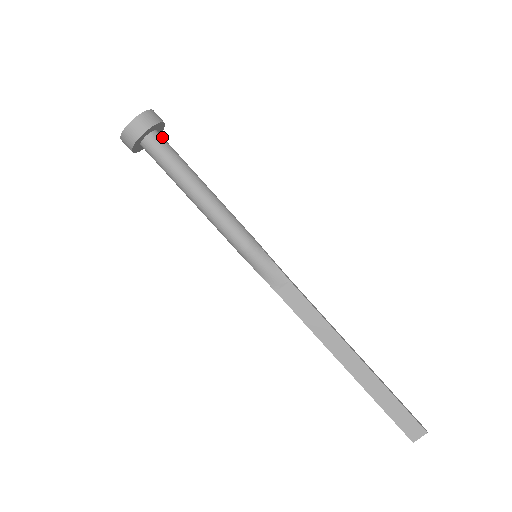
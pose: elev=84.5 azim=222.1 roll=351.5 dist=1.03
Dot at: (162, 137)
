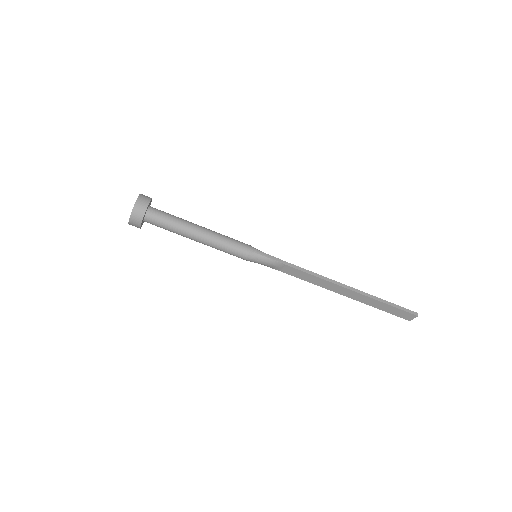
Dot at: (154, 212)
